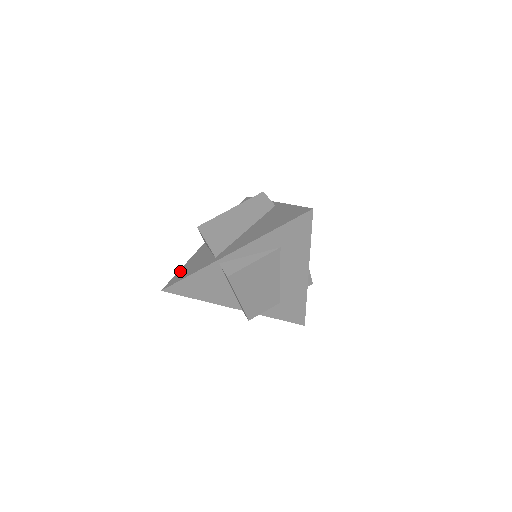
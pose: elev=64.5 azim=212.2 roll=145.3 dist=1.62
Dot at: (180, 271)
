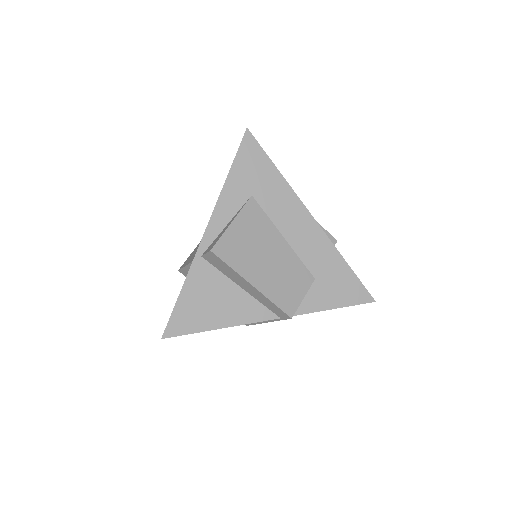
Dot at: occluded
